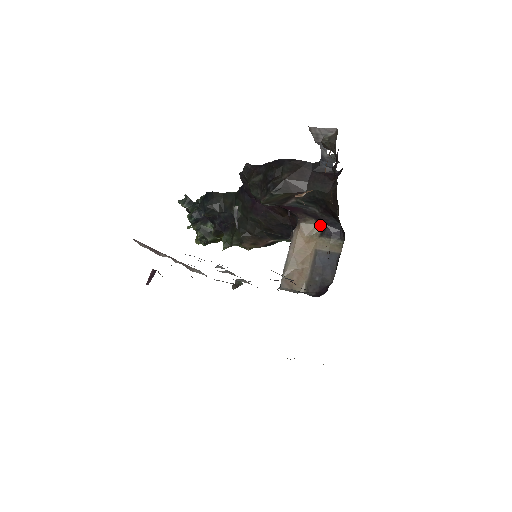
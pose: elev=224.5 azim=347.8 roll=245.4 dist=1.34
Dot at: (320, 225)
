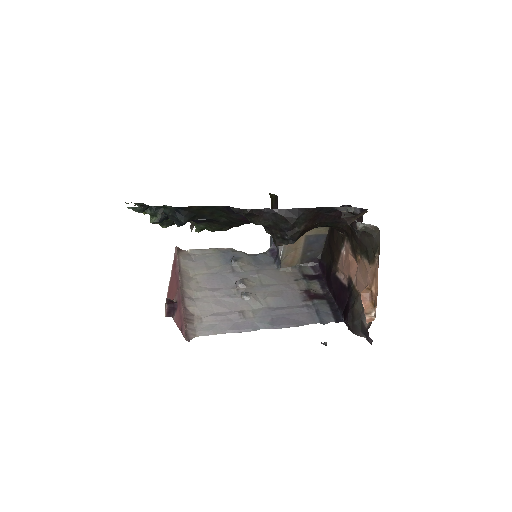
Dot at: occluded
